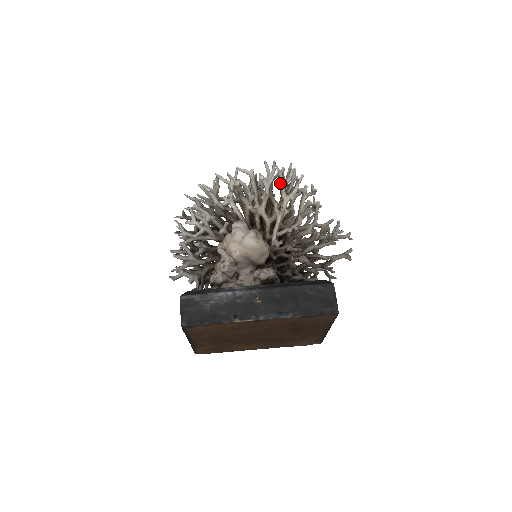
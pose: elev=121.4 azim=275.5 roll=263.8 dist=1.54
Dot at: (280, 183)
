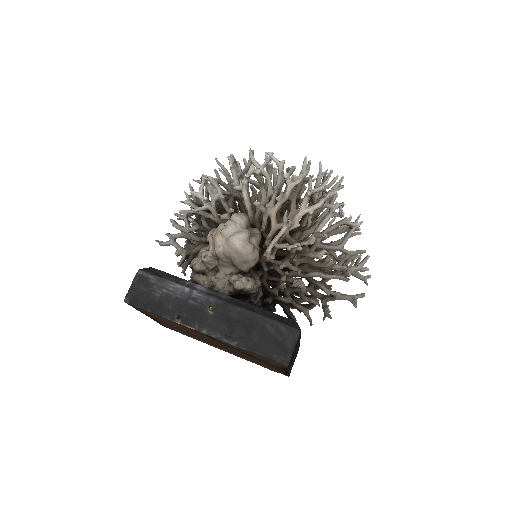
Dot at: (314, 187)
